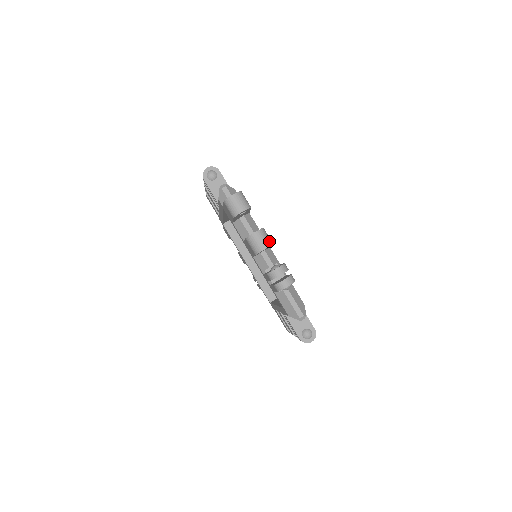
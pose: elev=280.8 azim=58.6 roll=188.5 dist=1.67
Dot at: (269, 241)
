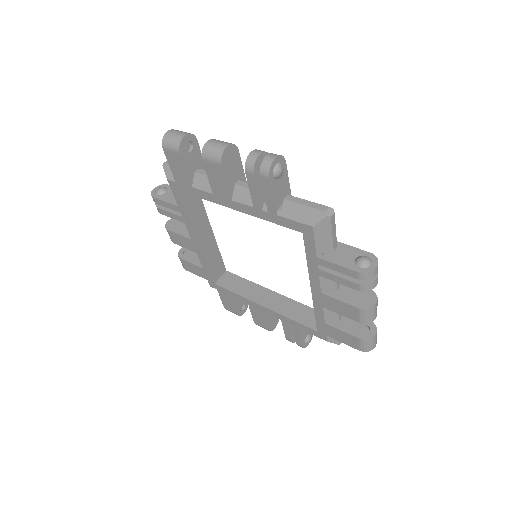
Dot at: (229, 143)
